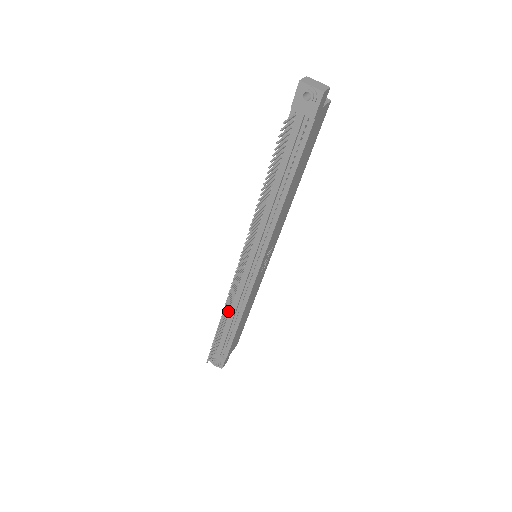
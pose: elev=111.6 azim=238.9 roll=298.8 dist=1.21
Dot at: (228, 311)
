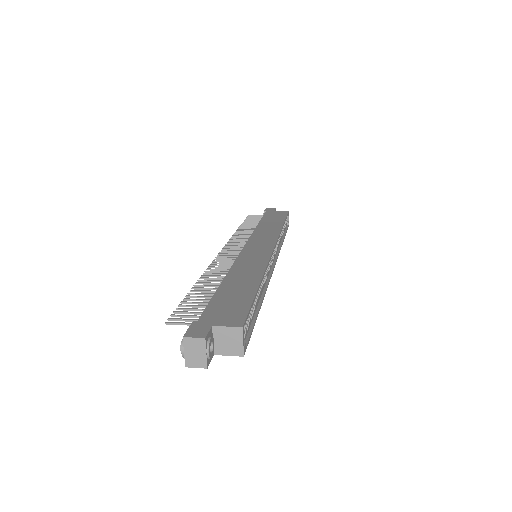
Dot at: (251, 231)
